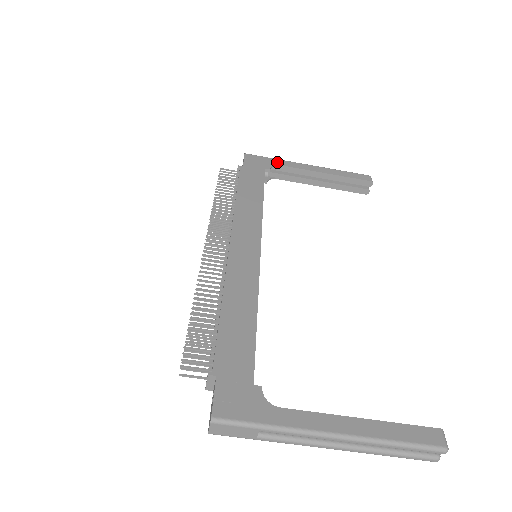
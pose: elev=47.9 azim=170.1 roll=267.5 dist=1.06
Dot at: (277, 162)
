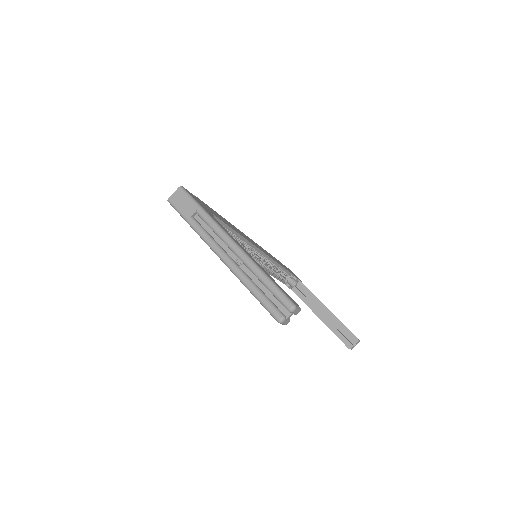
Dot at: occluded
